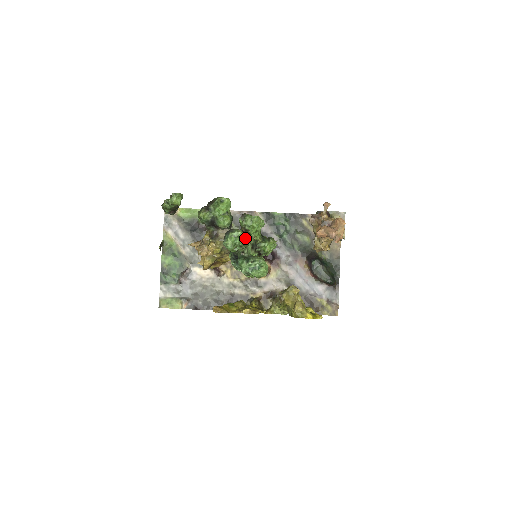
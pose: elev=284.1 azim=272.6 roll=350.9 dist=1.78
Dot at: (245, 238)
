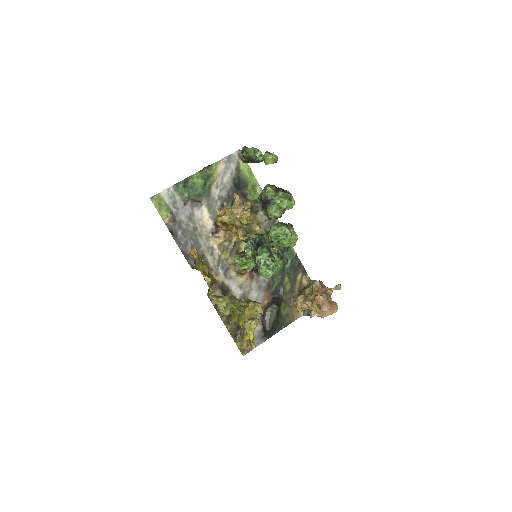
Dot at: (288, 241)
